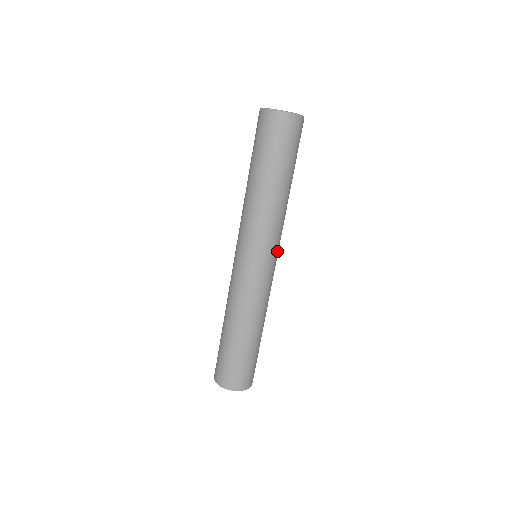
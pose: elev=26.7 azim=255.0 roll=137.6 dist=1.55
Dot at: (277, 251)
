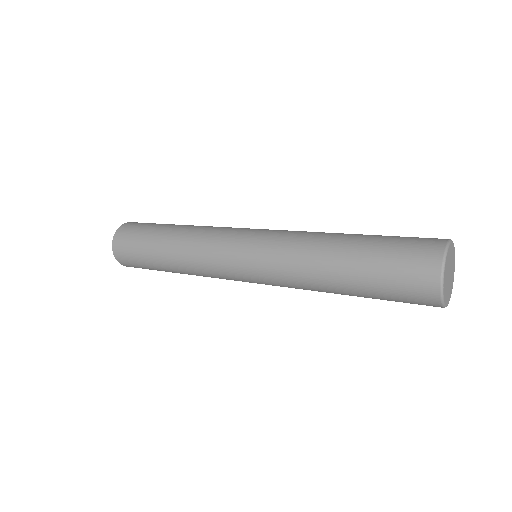
Dot at: occluded
